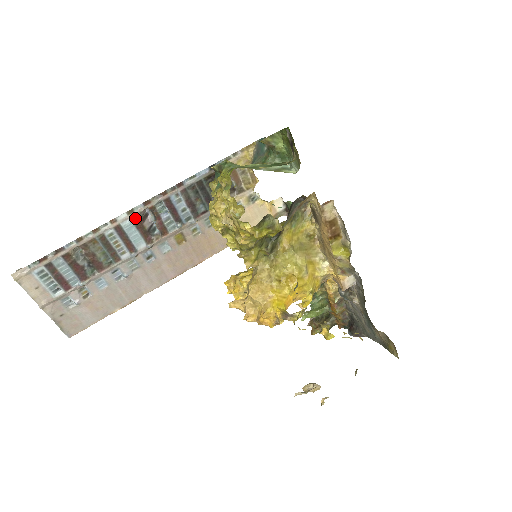
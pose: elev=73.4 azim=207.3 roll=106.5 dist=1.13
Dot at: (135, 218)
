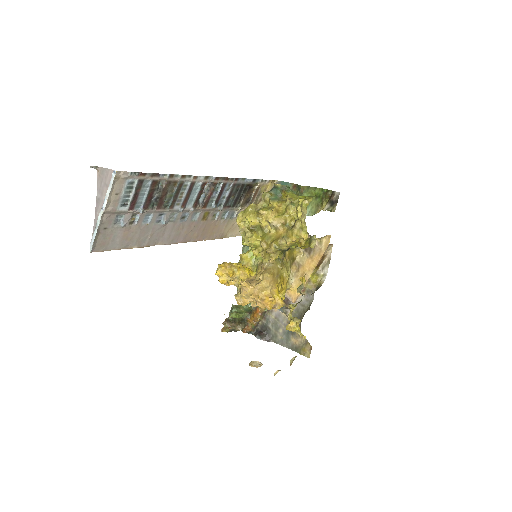
Dot at: (204, 184)
